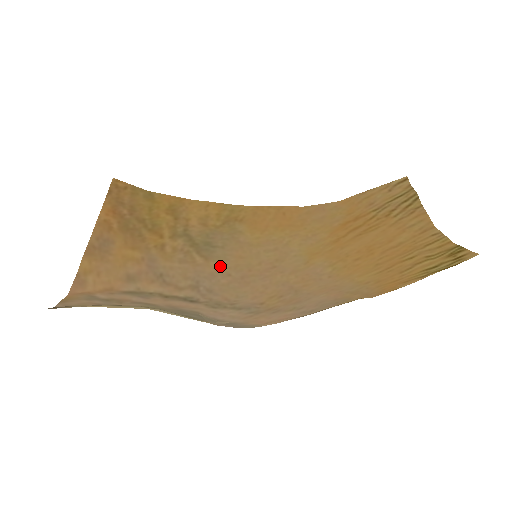
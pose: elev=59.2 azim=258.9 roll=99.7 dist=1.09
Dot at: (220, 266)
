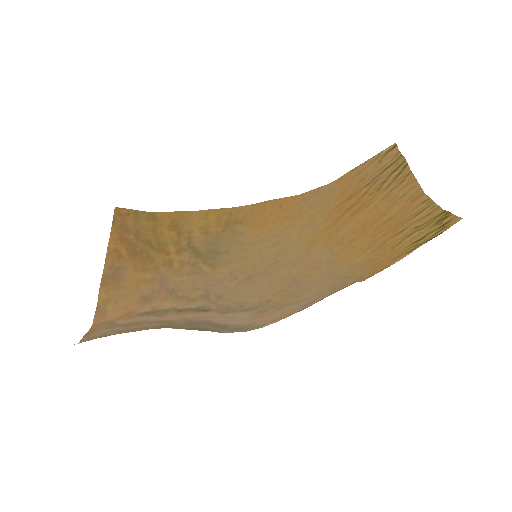
Dot at: (226, 271)
